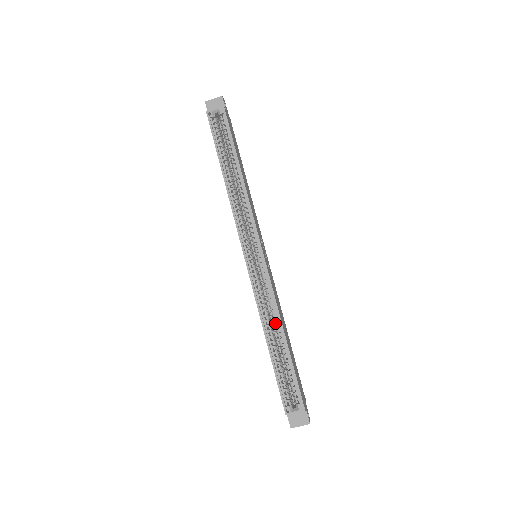
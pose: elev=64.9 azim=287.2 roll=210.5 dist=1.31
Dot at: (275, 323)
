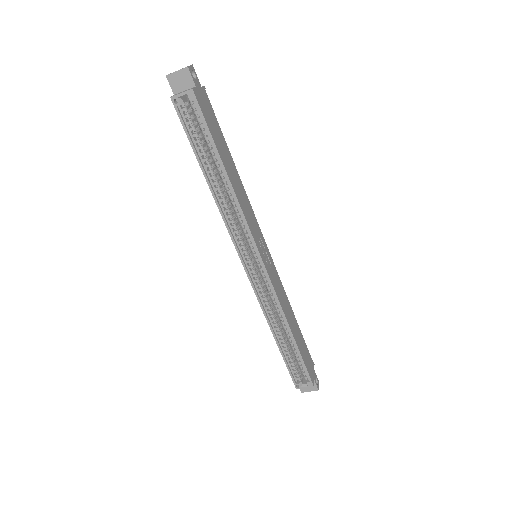
Dot at: (281, 322)
